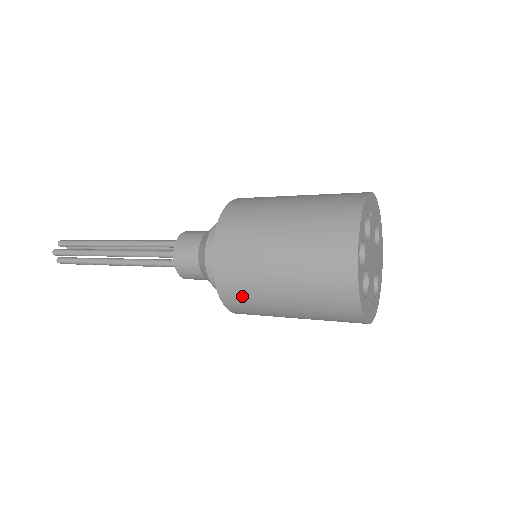
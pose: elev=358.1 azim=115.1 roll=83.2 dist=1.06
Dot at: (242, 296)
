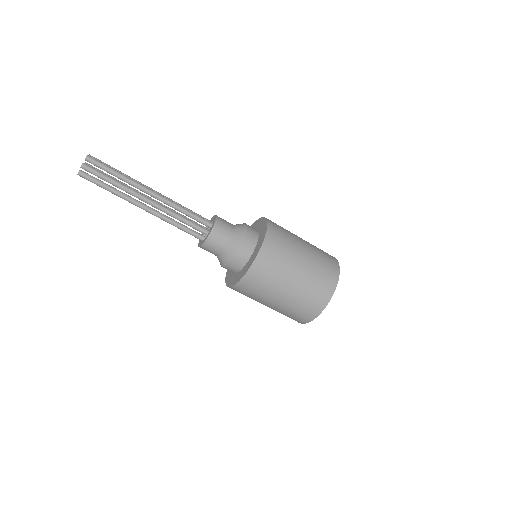
Dot at: (273, 260)
